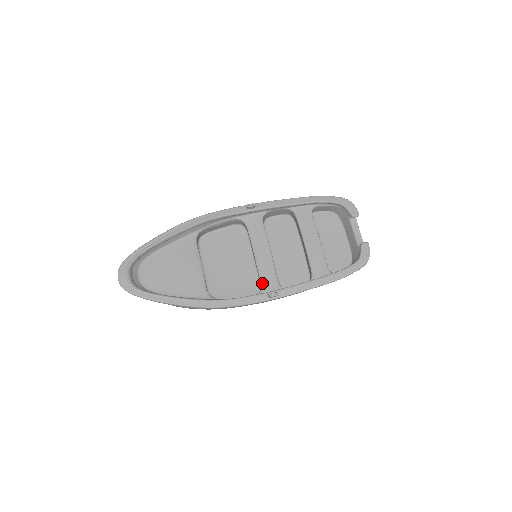
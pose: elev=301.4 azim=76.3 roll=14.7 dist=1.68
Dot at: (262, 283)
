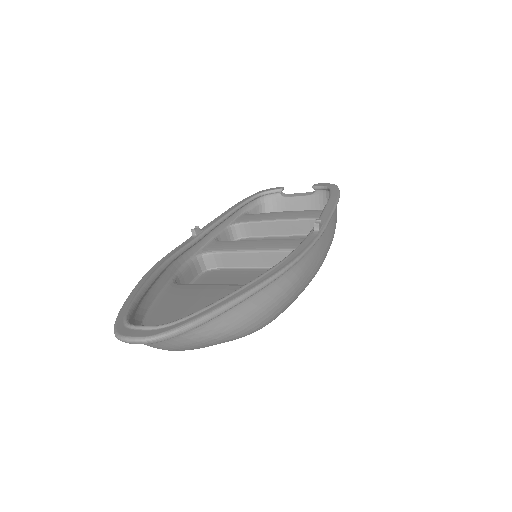
Dot at: (294, 249)
